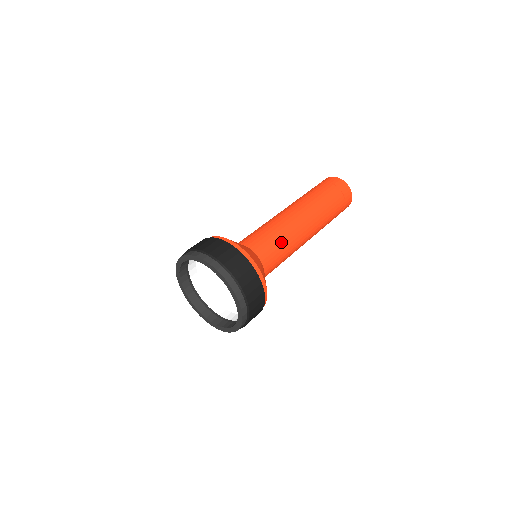
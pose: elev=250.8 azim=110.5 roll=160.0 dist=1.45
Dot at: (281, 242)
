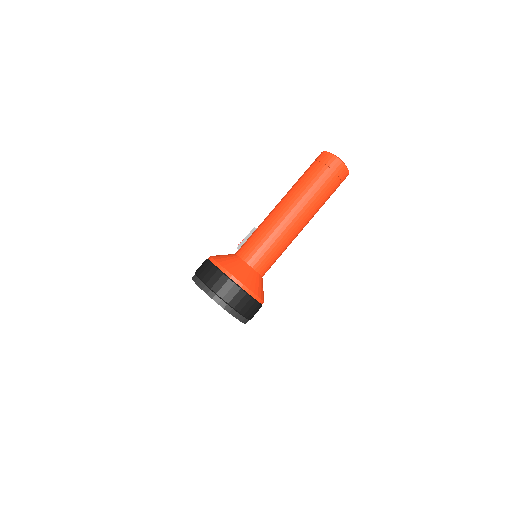
Dot at: (276, 251)
